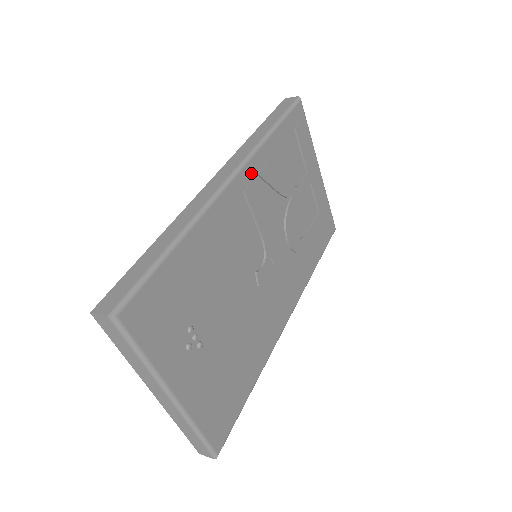
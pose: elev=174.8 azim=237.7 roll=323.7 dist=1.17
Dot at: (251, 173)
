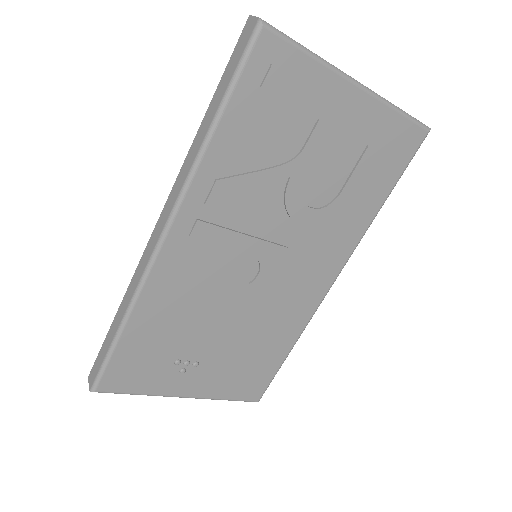
Dot at: (194, 209)
